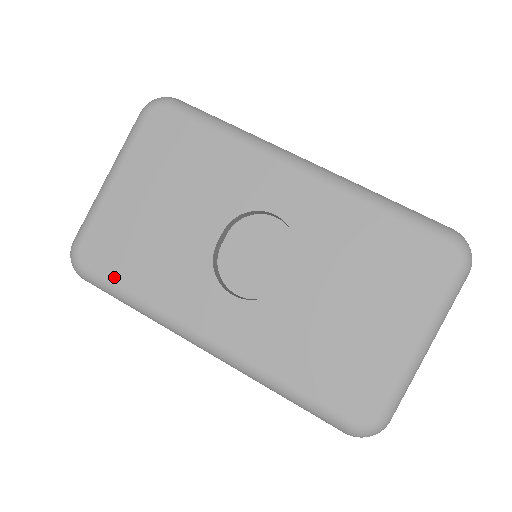
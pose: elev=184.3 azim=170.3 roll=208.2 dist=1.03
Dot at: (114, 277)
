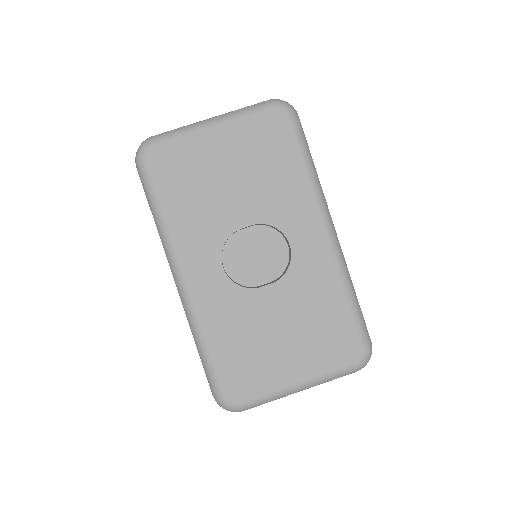
Dot at: (160, 187)
